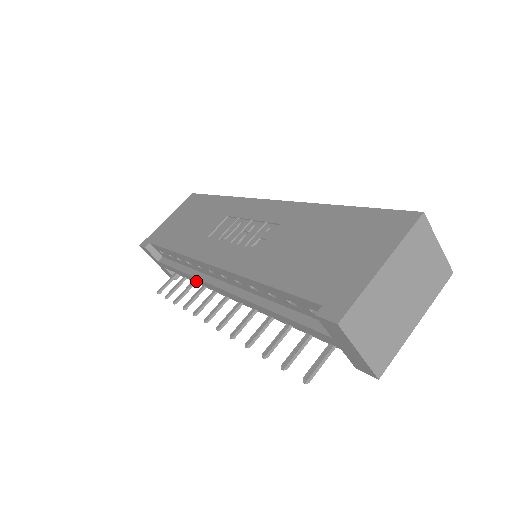
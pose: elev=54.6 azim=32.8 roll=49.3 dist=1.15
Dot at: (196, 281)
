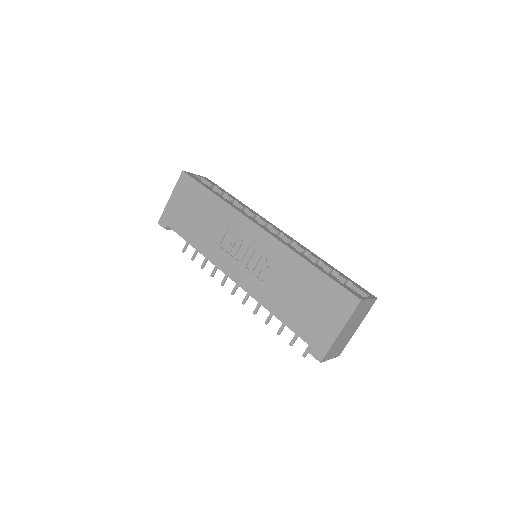
Dot at: occluded
